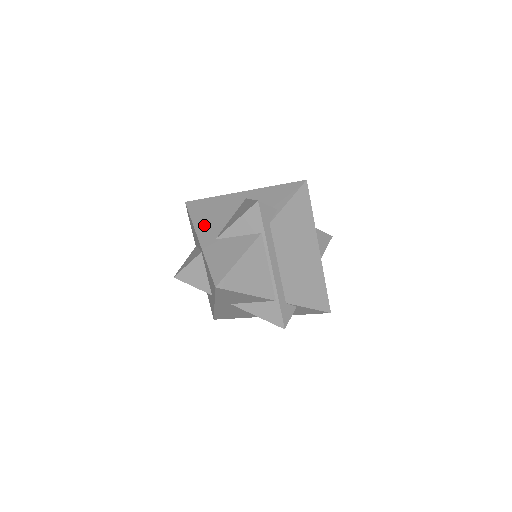
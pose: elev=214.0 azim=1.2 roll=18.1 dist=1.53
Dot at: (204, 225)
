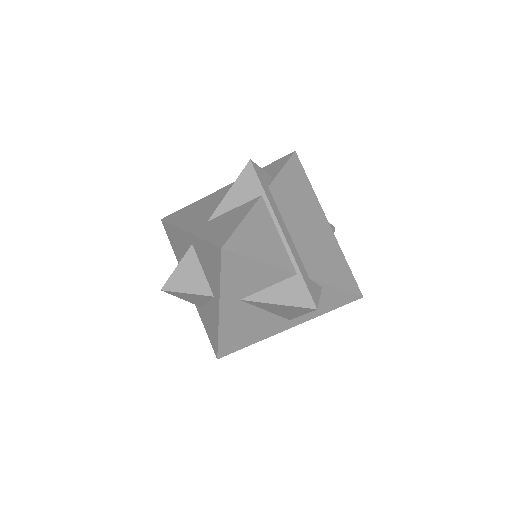
Dot at: (189, 220)
